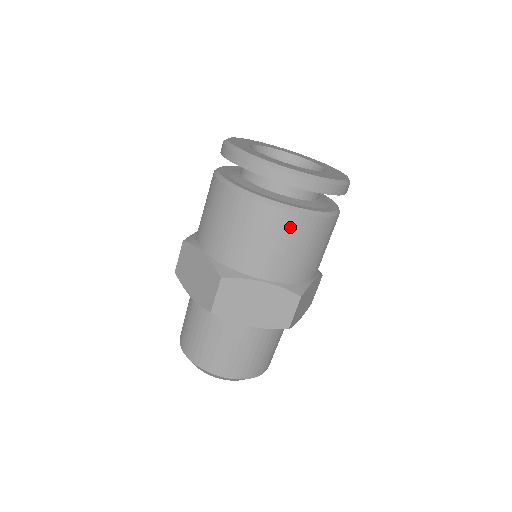
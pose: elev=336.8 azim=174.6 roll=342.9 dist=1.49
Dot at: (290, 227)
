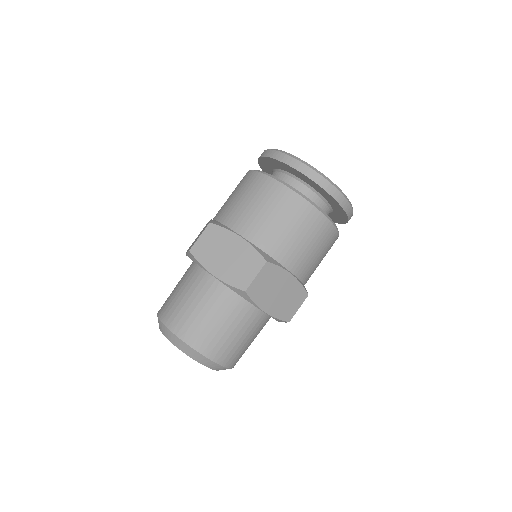
Dot at: (278, 197)
